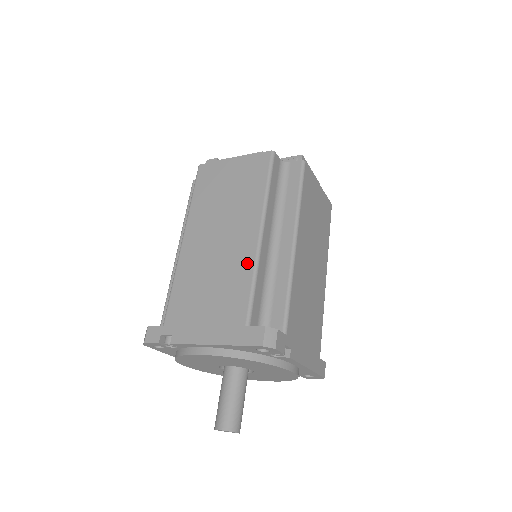
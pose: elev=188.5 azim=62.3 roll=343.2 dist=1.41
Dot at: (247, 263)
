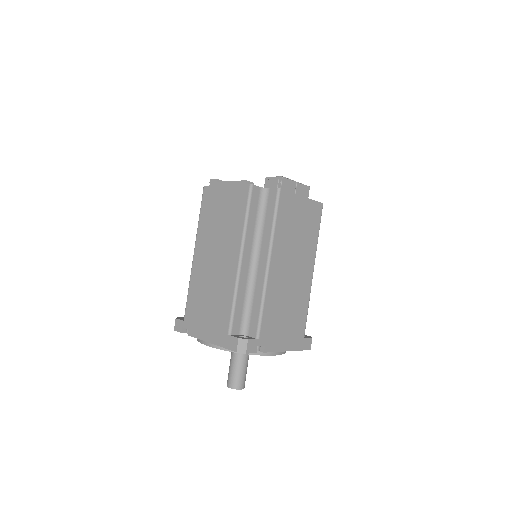
Dot at: (230, 285)
